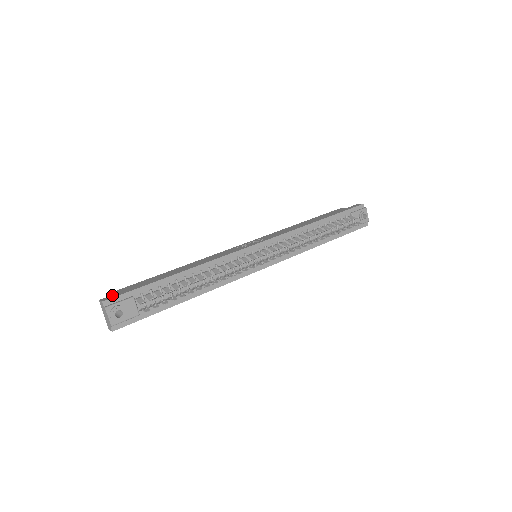
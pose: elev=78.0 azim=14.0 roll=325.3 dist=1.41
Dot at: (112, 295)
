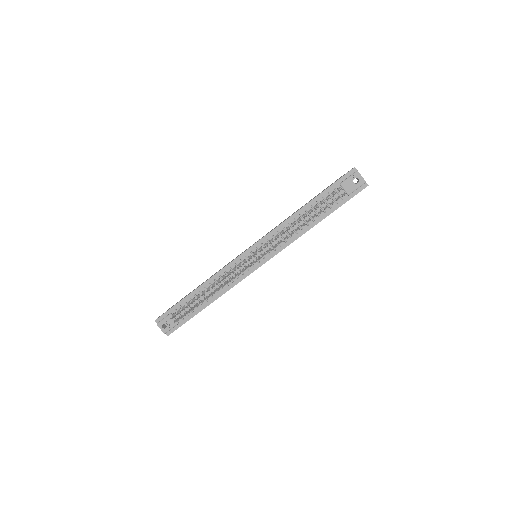
Dot at: (163, 313)
